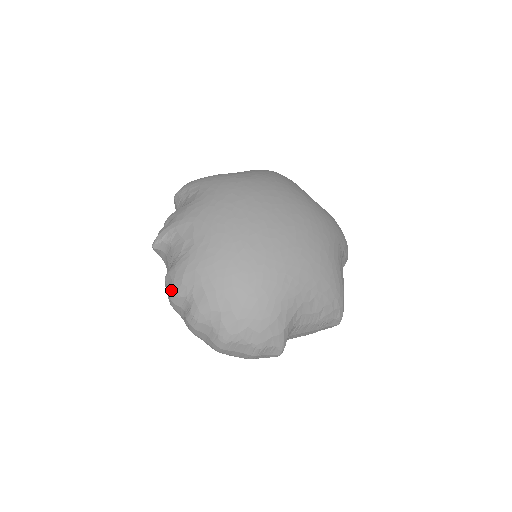
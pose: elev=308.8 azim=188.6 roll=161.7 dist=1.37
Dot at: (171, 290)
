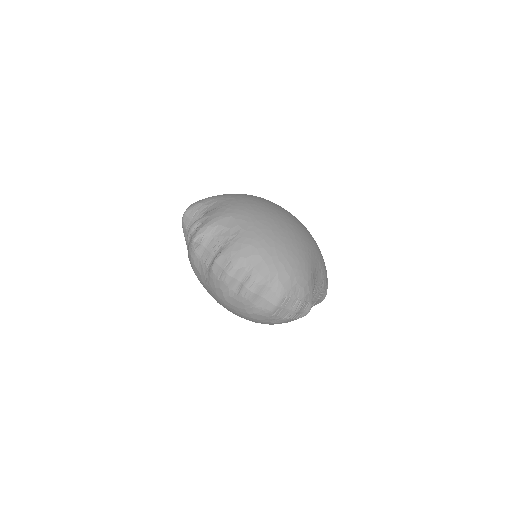
Dot at: (228, 265)
